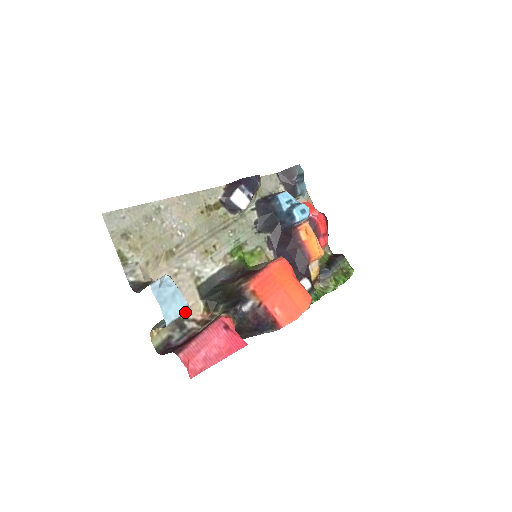
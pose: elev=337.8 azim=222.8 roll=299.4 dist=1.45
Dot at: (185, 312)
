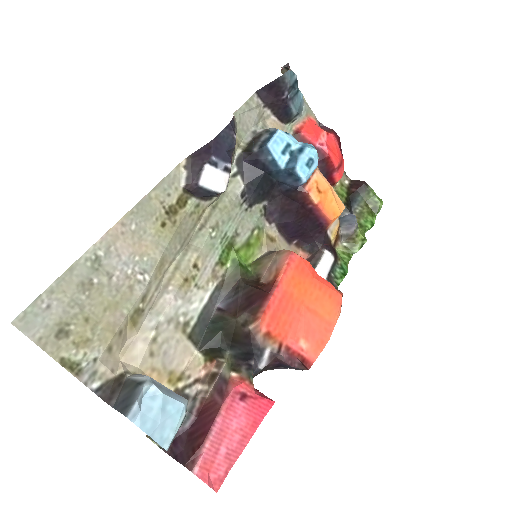
Dot at: (185, 414)
